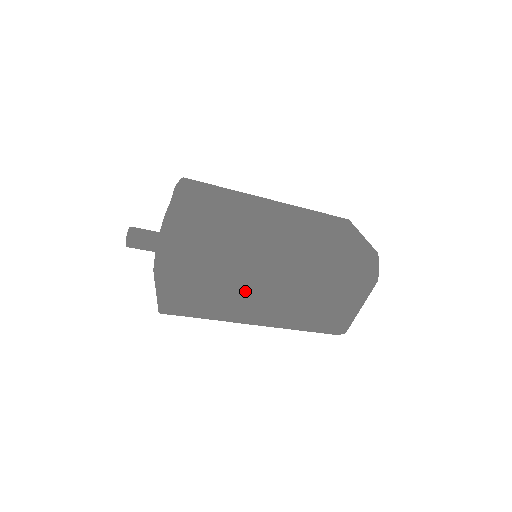
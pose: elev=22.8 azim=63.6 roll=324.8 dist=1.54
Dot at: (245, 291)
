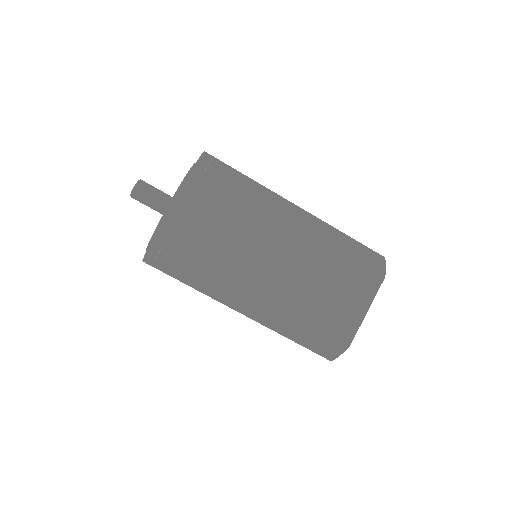
Dot at: (239, 242)
